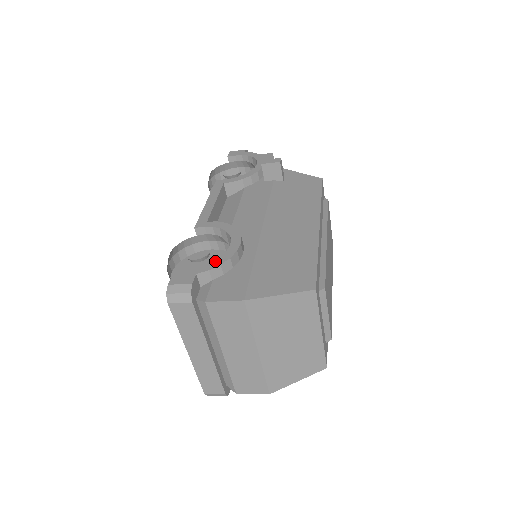
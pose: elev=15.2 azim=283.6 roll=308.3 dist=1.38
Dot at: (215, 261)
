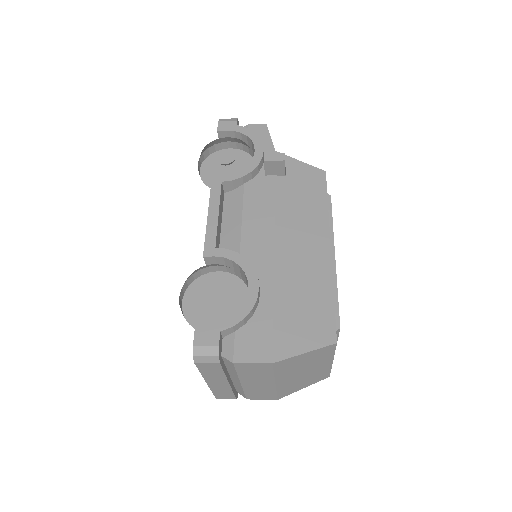
Dot at: (237, 313)
